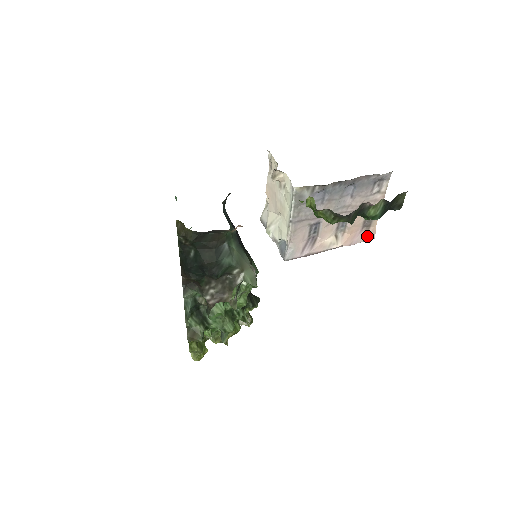
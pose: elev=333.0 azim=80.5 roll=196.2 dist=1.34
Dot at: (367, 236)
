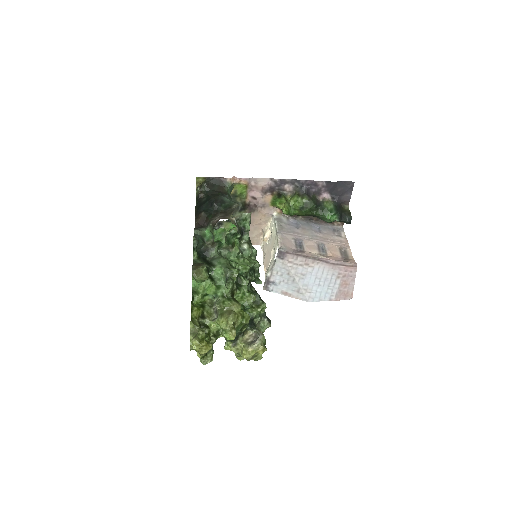
Dot at: (349, 261)
